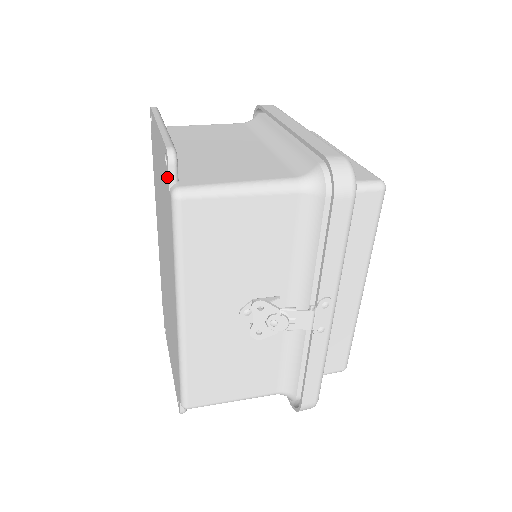
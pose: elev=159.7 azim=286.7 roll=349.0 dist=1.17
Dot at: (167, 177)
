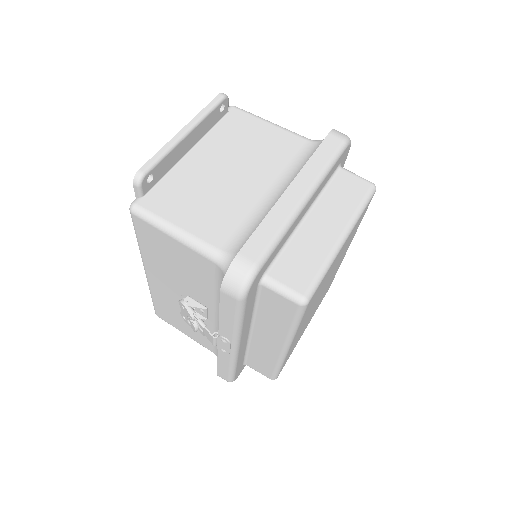
Dot at: occluded
